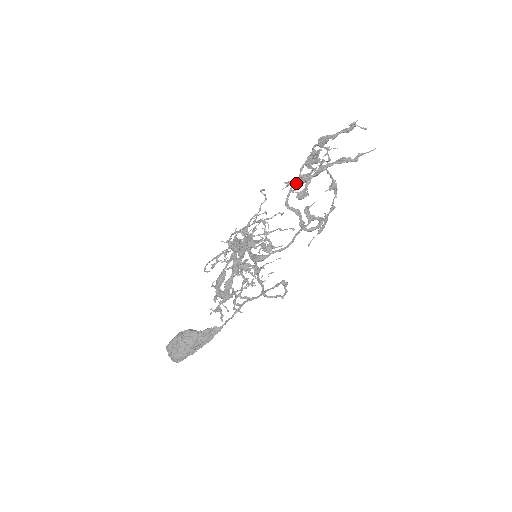
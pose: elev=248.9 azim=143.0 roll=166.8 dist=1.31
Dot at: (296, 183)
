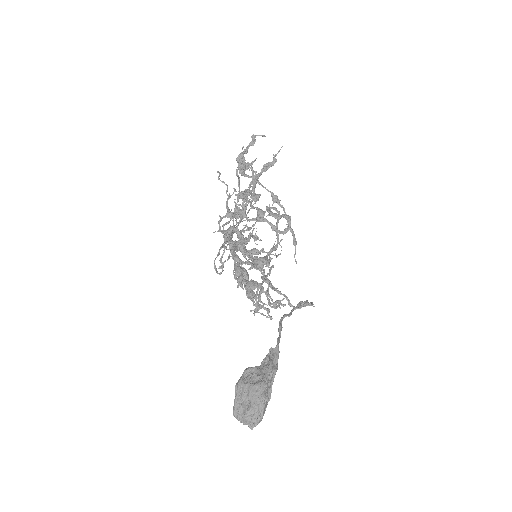
Dot at: (243, 195)
